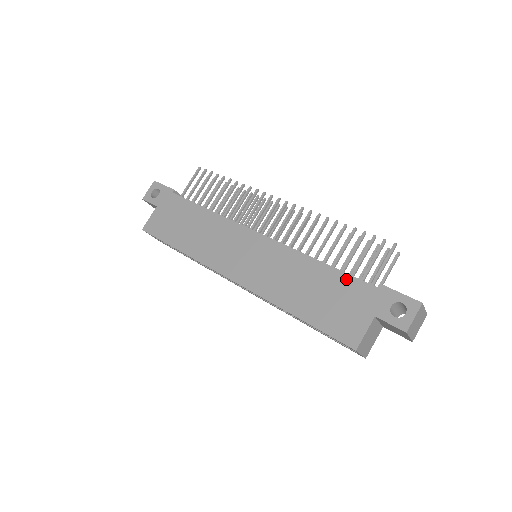
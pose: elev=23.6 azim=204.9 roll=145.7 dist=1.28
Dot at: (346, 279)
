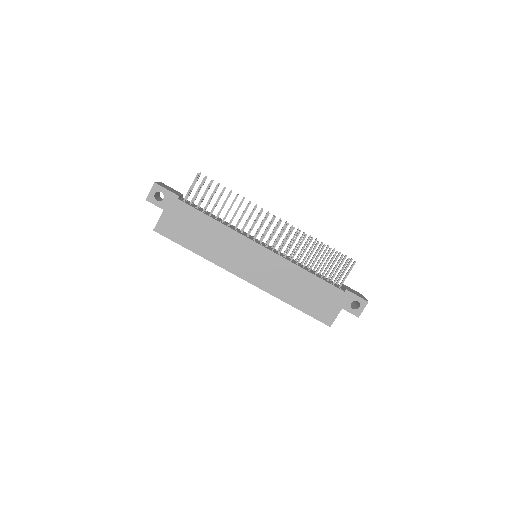
Dot at: (326, 285)
